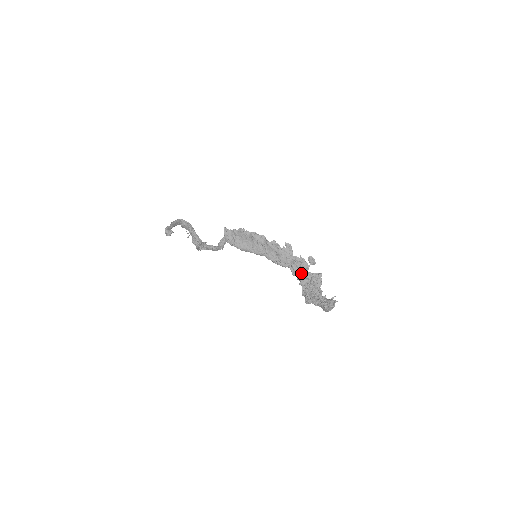
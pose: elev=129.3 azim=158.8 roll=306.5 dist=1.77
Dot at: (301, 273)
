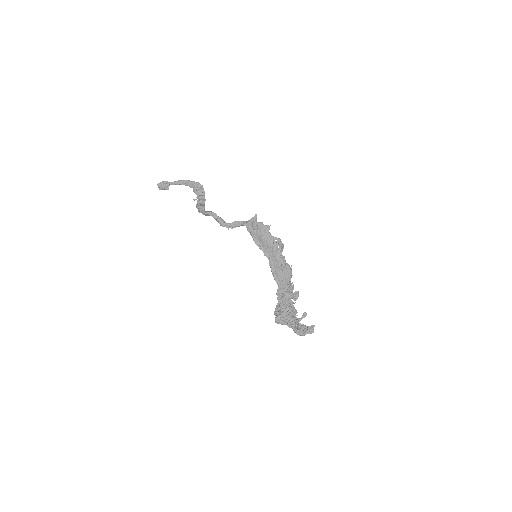
Dot at: (287, 295)
